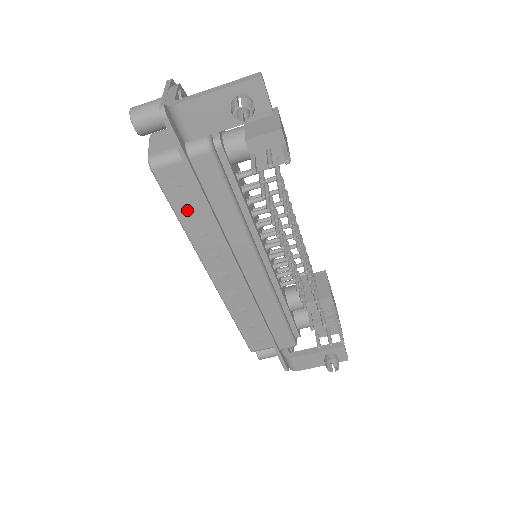
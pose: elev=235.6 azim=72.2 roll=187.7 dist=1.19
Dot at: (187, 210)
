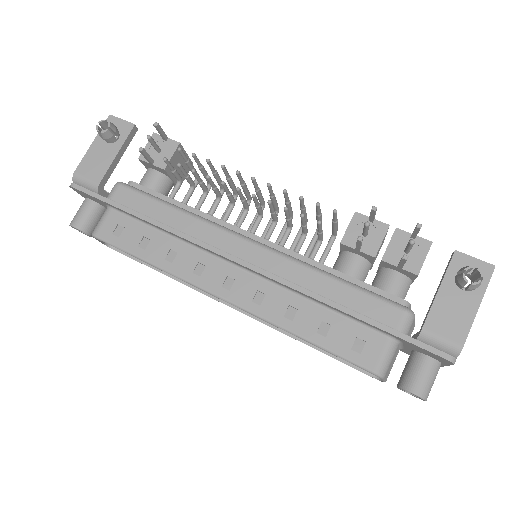
Dot at: (144, 246)
